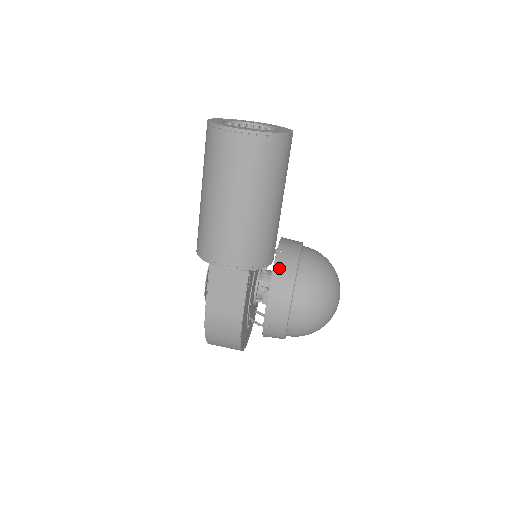
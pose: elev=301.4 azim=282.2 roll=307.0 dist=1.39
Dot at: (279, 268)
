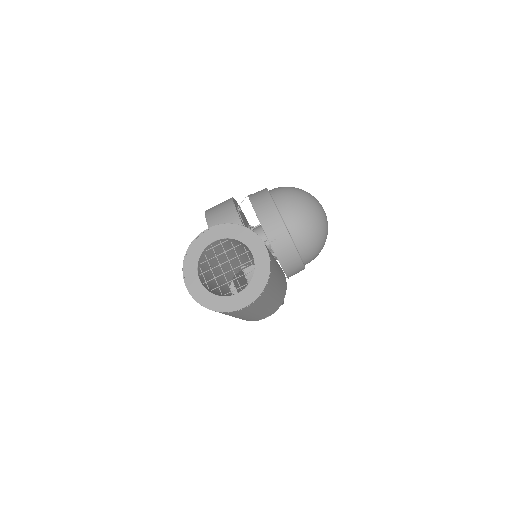
Dot at: (282, 256)
